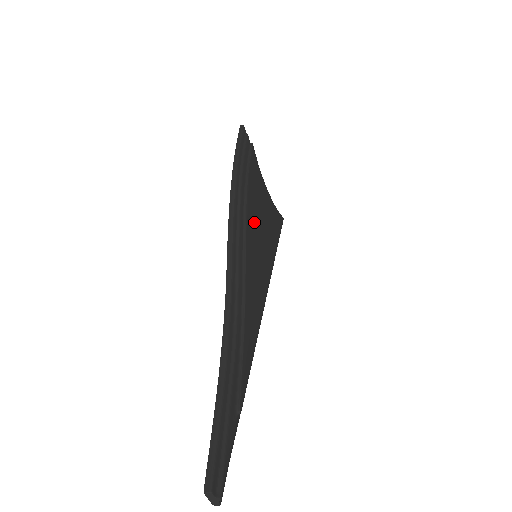
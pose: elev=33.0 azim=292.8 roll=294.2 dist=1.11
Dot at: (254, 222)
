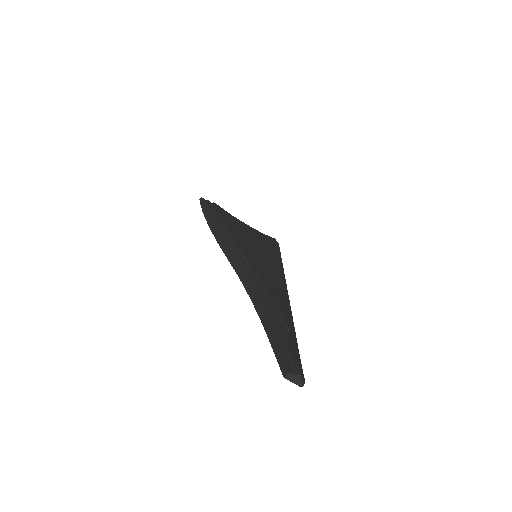
Dot at: (241, 238)
